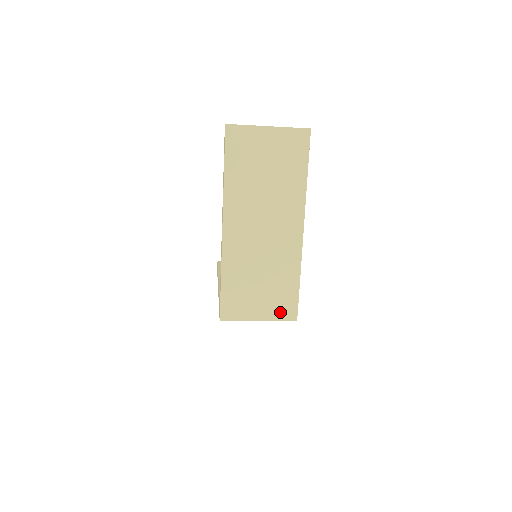
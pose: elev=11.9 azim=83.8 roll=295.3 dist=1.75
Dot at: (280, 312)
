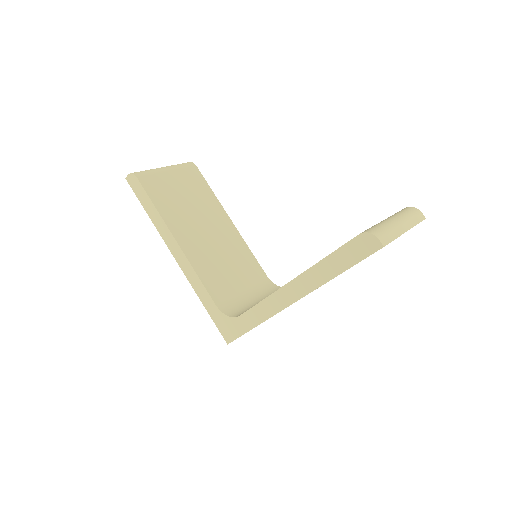
Dot at: occluded
